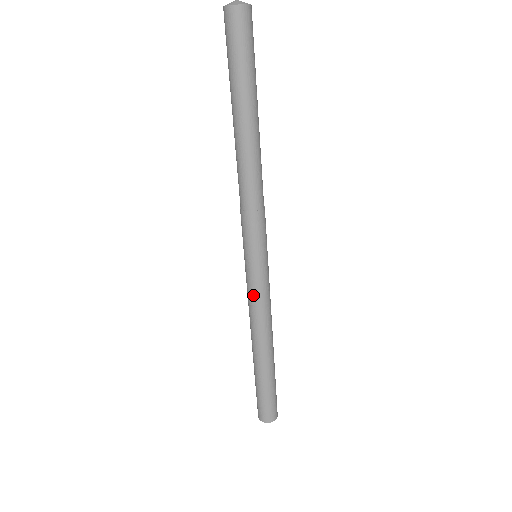
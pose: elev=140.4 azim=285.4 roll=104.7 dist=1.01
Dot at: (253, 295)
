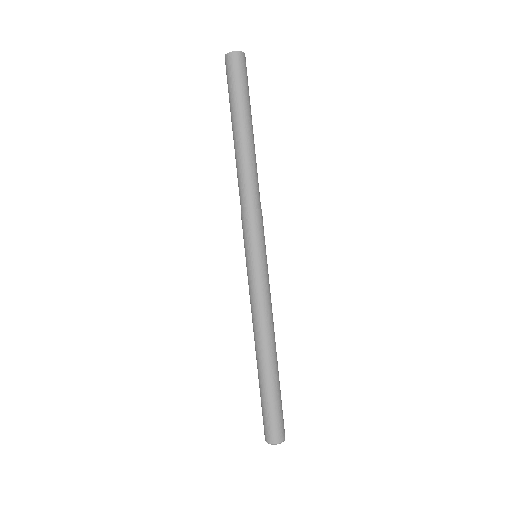
Dot at: (250, 292)
